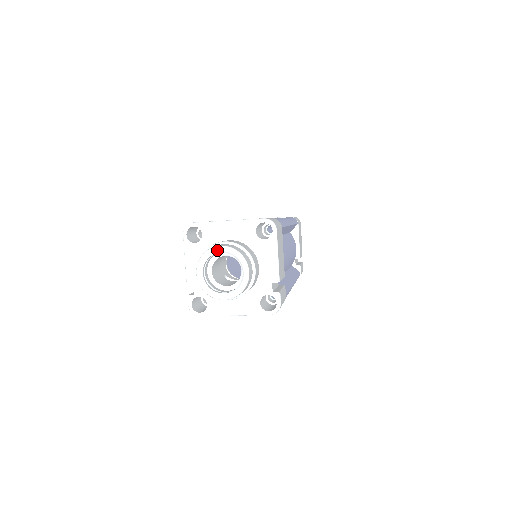
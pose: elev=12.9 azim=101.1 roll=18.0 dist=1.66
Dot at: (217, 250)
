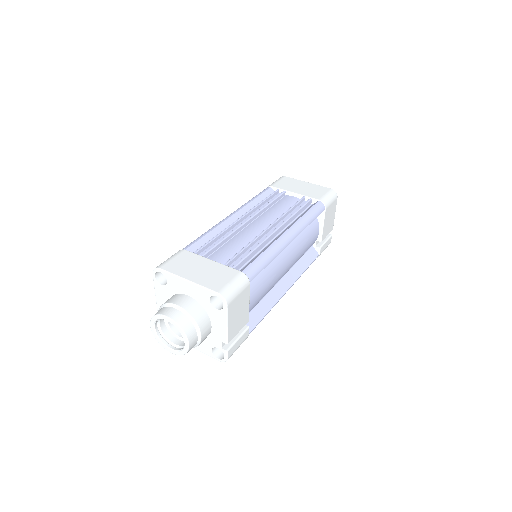
Dot at: (164, 318)
